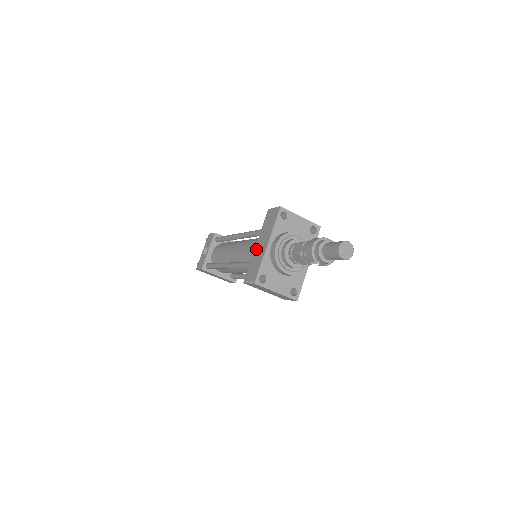
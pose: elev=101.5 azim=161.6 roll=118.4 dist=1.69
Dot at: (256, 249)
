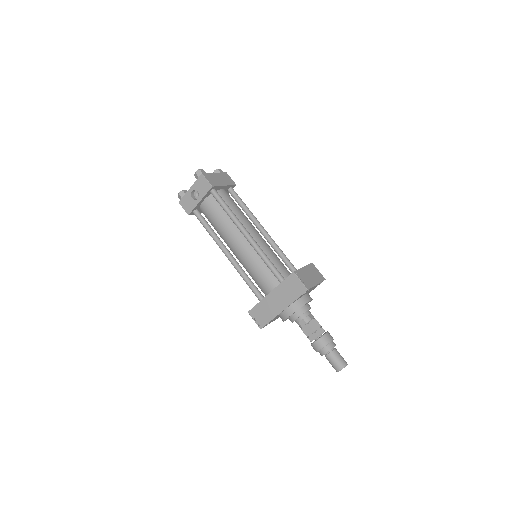
Dot at: (269, 298)
